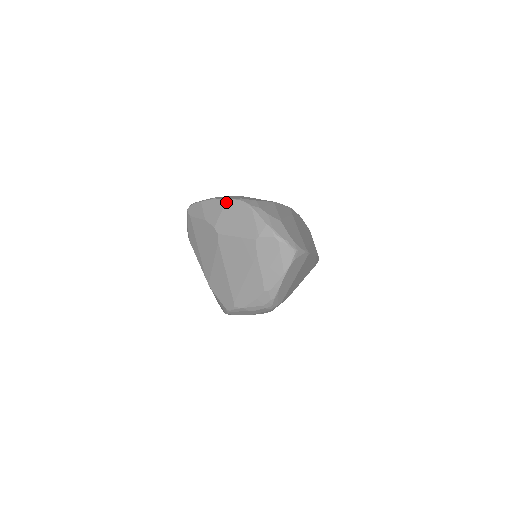
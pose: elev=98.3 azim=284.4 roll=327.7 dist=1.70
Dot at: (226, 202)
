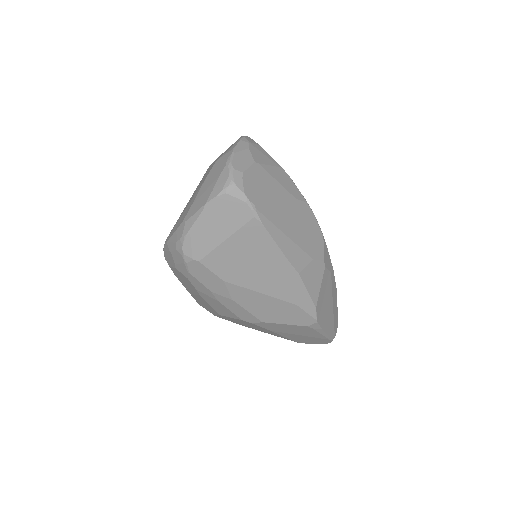
Dot at: occluded
